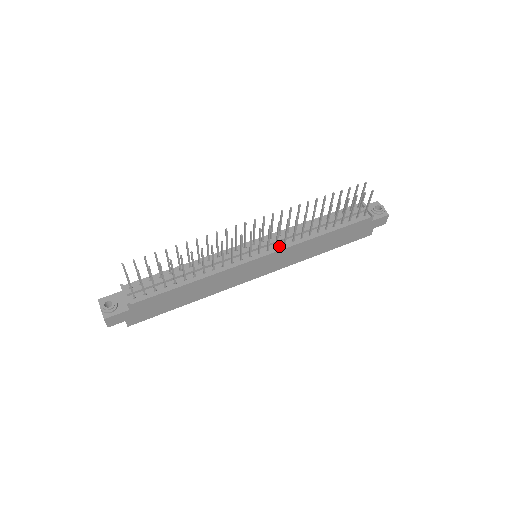
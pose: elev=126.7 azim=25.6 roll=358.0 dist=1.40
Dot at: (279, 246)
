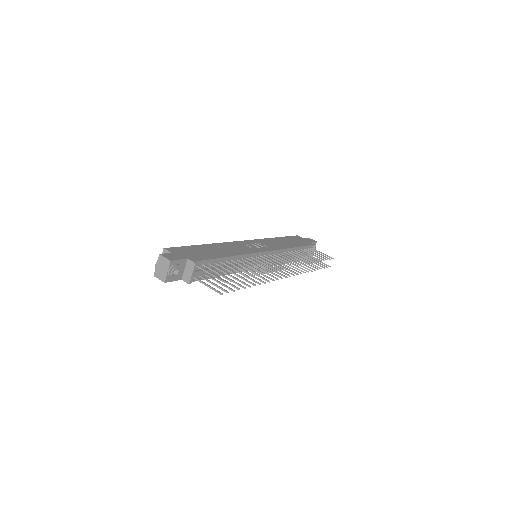
Dot at: (272, 263)
